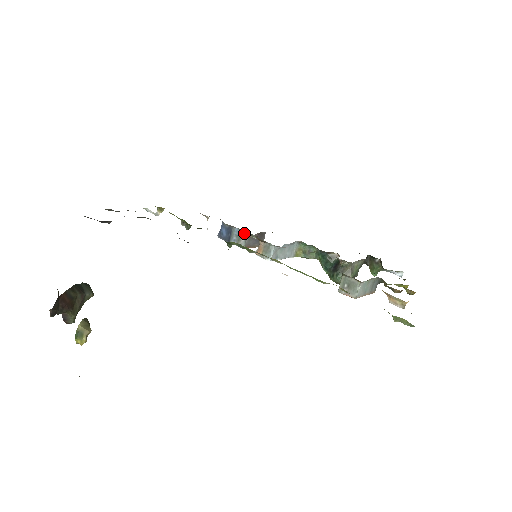
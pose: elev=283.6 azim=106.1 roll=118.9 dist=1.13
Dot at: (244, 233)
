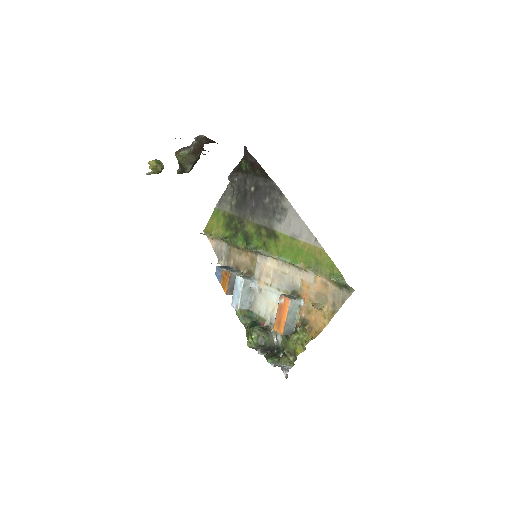
Dot at: (238, 271)
